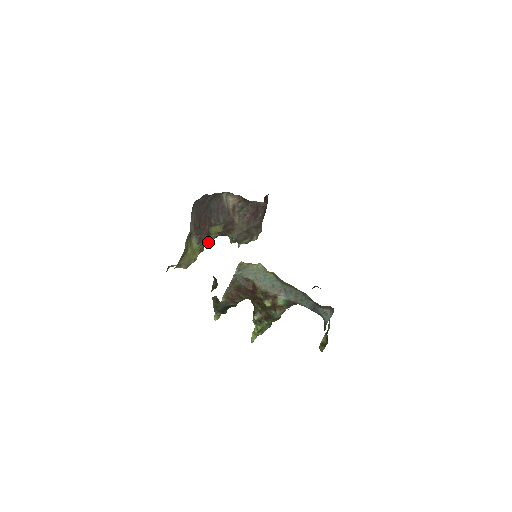
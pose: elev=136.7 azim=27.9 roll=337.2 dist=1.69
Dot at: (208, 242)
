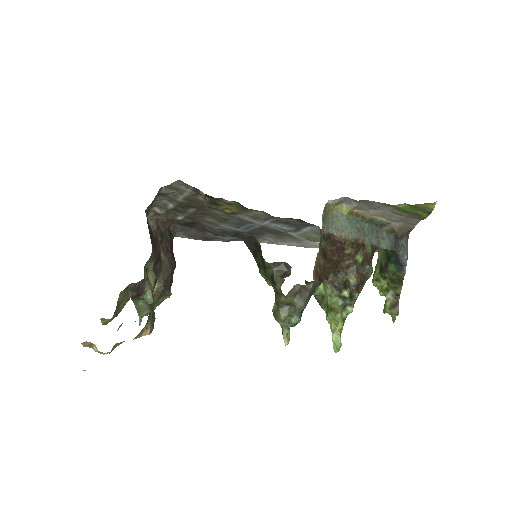
Dot at: occluded
